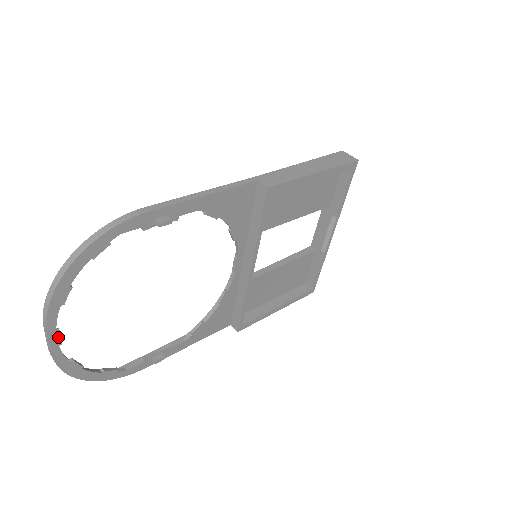
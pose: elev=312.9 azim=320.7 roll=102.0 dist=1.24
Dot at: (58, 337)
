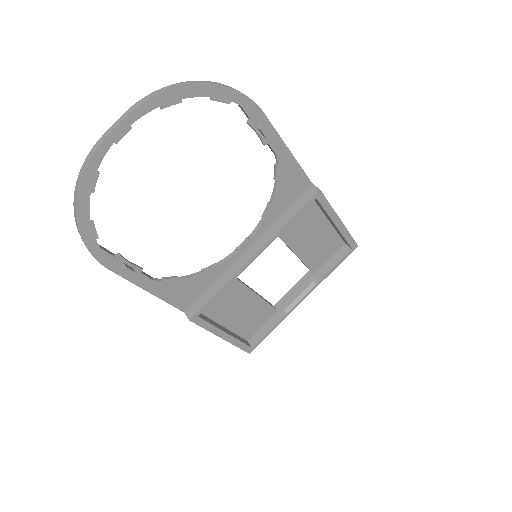
Dot at: (124, 133)
